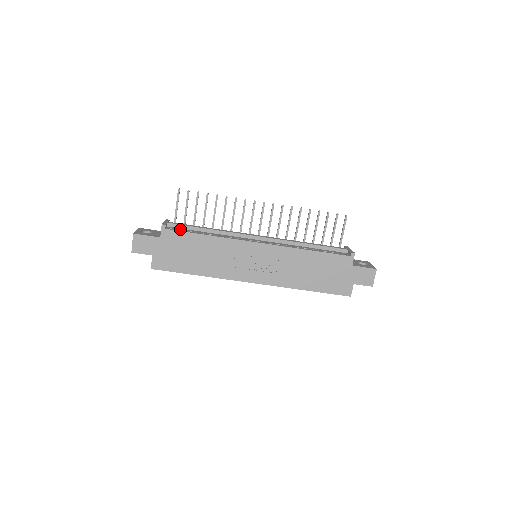
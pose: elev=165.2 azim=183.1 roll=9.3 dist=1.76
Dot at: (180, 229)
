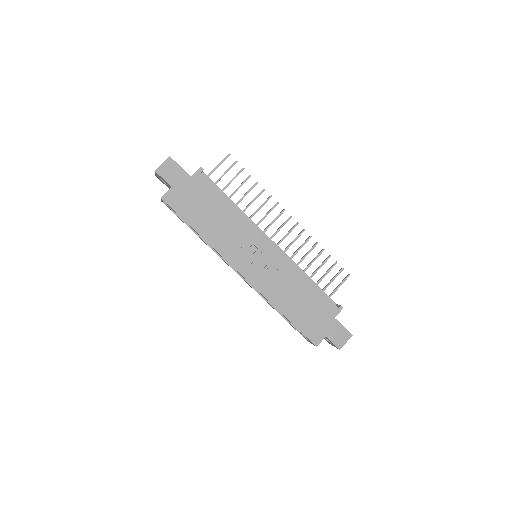
Dot at: occluded
